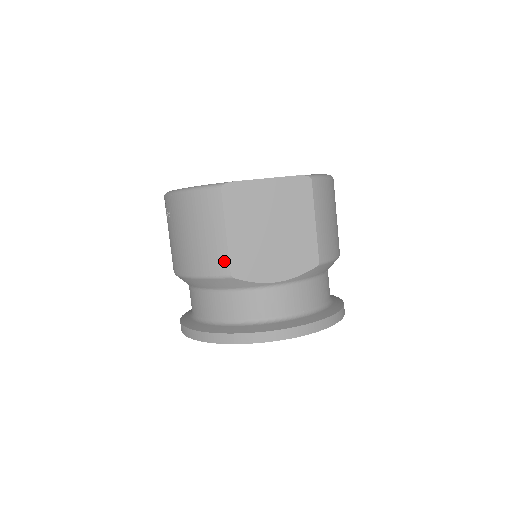
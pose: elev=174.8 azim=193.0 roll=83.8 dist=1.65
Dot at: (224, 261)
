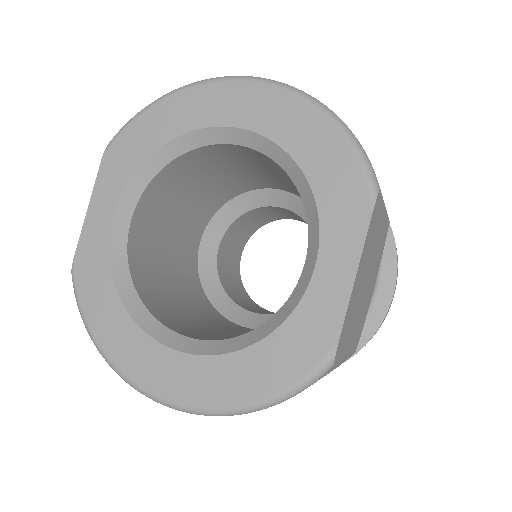
Dot at: occluded
